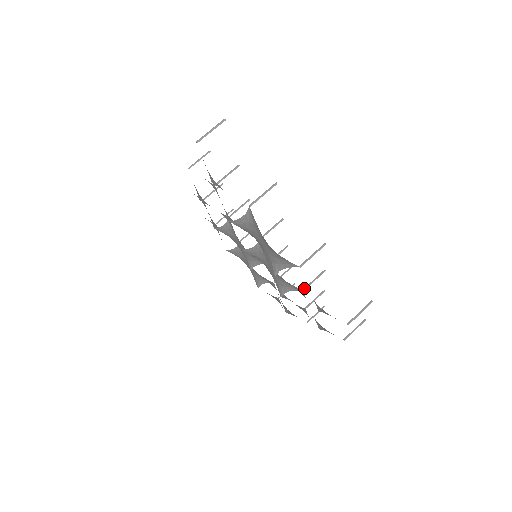
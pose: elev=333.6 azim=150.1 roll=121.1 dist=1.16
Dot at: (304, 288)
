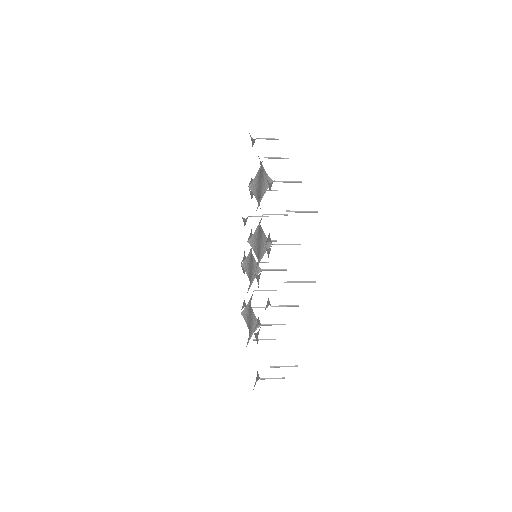
Dot at: (275, 244)
